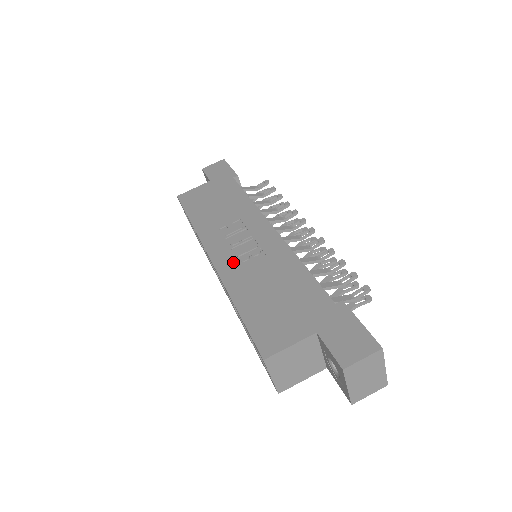
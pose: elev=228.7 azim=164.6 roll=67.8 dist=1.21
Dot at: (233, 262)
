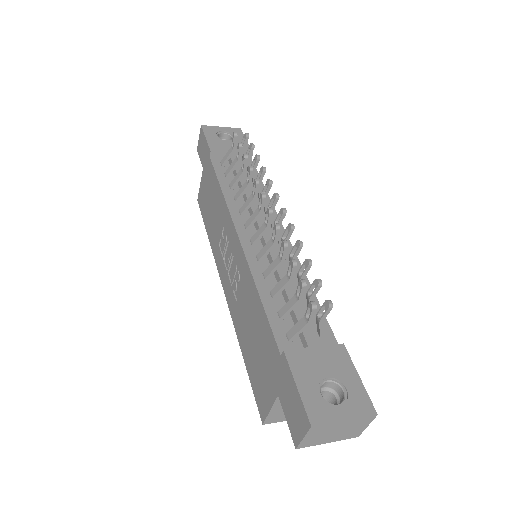
Dot at: (231, 294)
